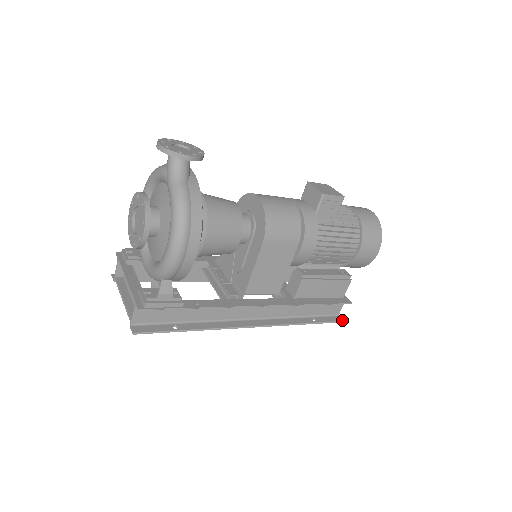
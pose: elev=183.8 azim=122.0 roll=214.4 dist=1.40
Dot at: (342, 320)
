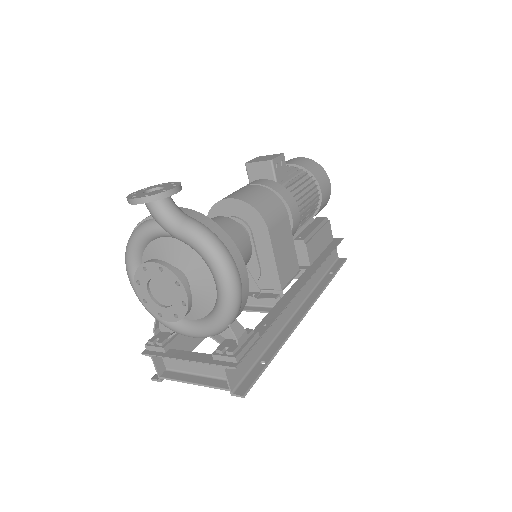
Dot at: (345, 259)
